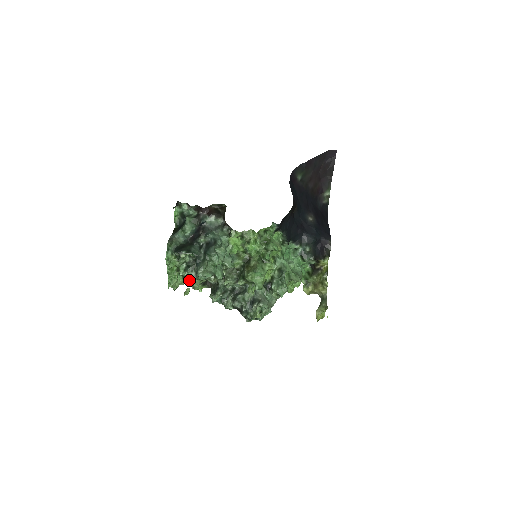
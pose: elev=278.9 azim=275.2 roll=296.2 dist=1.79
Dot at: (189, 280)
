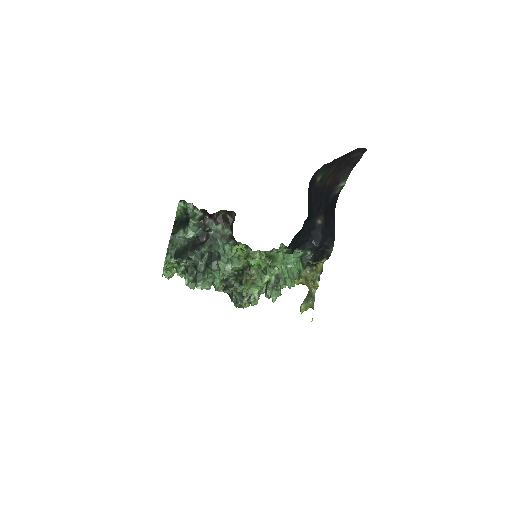
Dot at: (186, 282)
